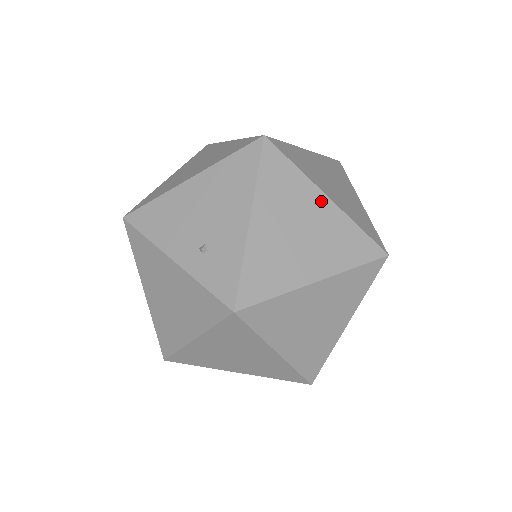
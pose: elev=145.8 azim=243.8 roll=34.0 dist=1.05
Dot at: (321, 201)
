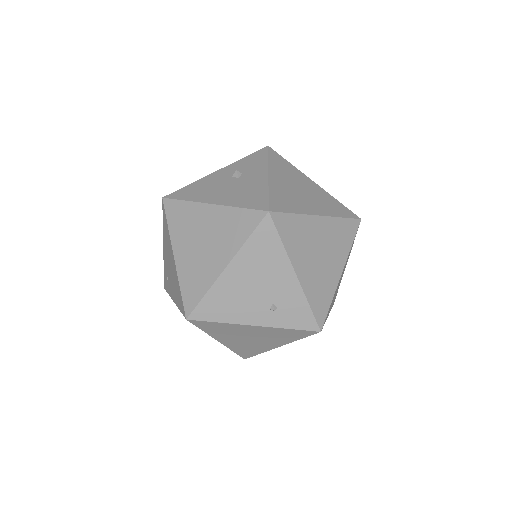
Dot at: (318, 222)
